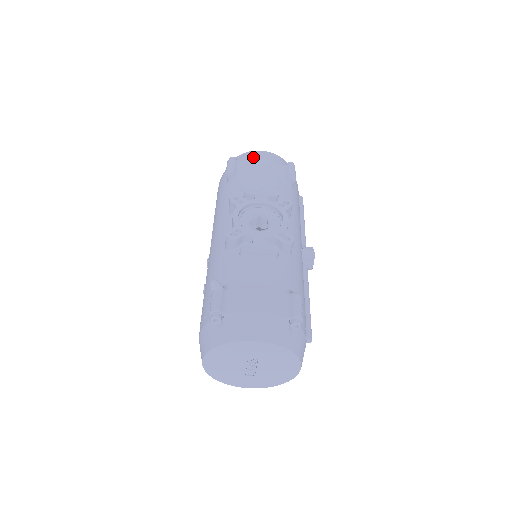
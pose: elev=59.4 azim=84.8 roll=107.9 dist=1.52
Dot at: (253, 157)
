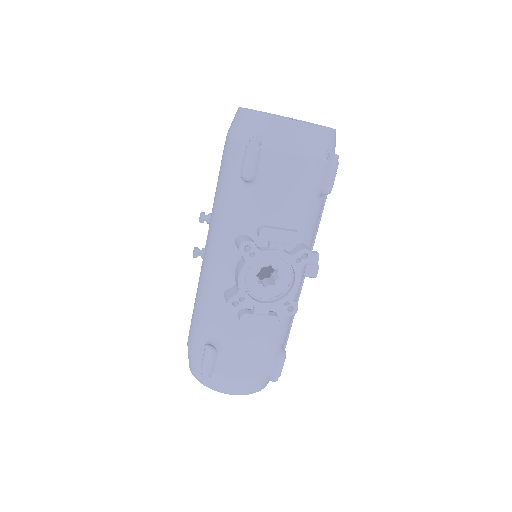
Dot at: (286, 146)
